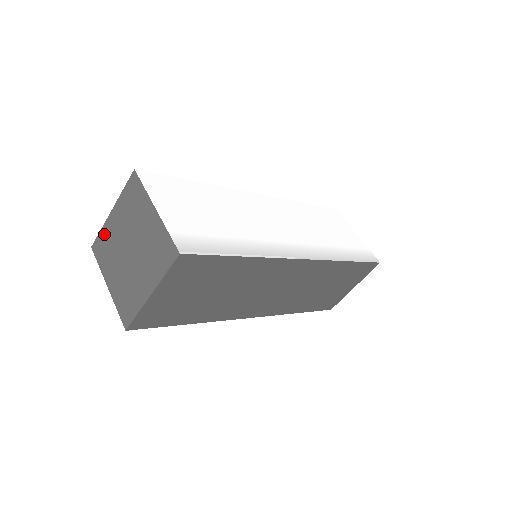
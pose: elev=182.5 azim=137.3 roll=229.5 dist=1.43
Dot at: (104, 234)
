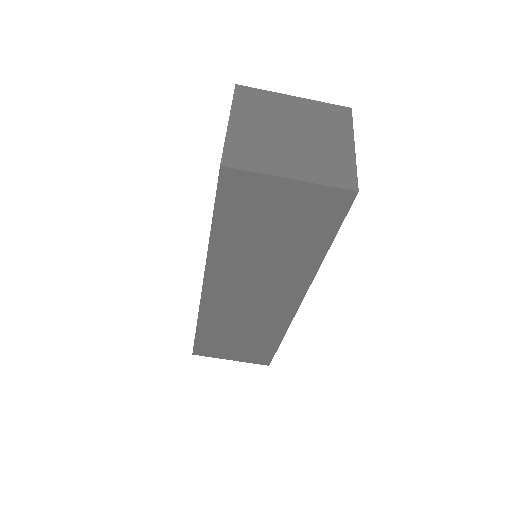
Dot at: (236, 143)
